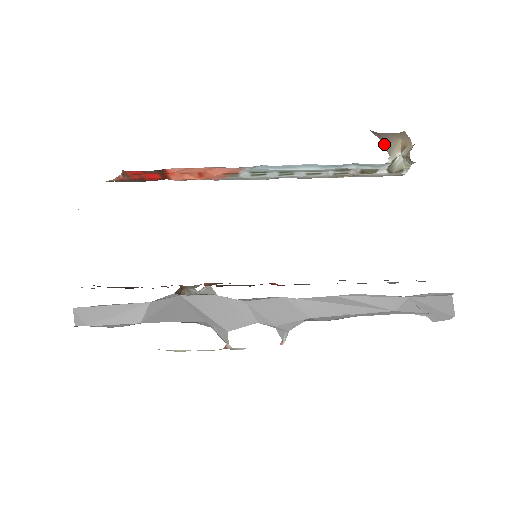
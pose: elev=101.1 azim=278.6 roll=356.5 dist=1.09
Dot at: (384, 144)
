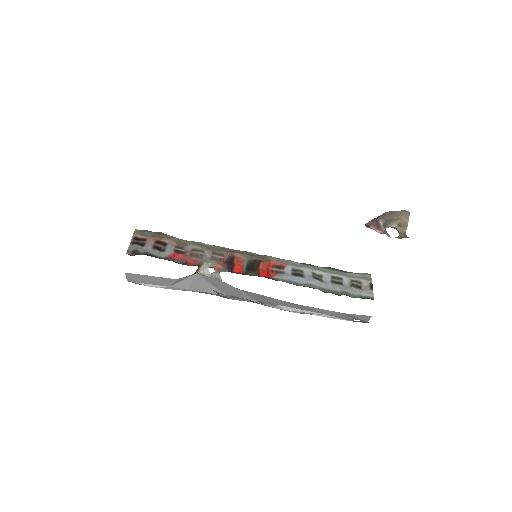
Dot at: (385, 221)
